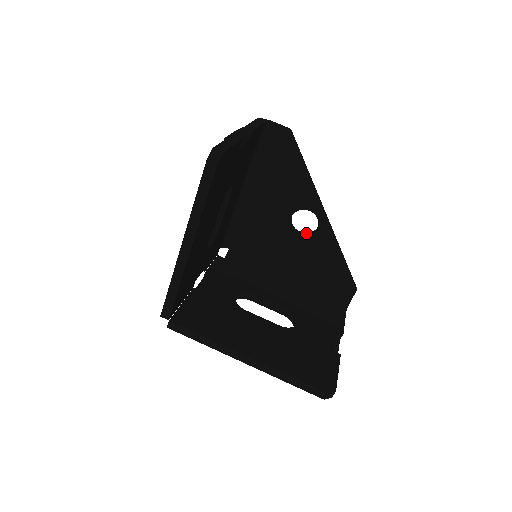
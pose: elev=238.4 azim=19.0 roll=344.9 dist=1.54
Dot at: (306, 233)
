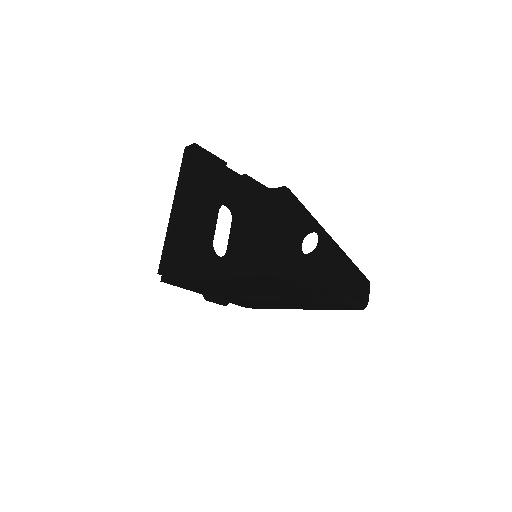
Dot at: occluded
